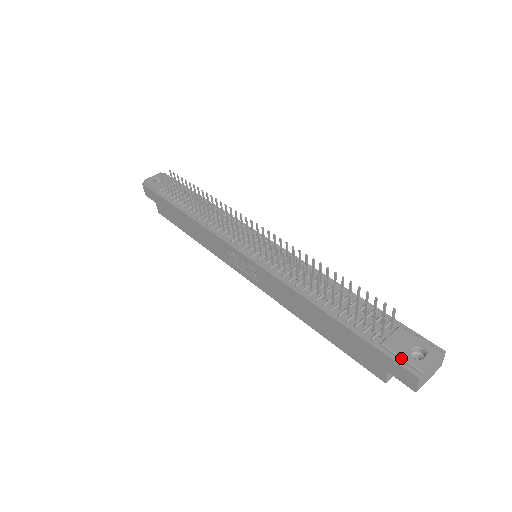
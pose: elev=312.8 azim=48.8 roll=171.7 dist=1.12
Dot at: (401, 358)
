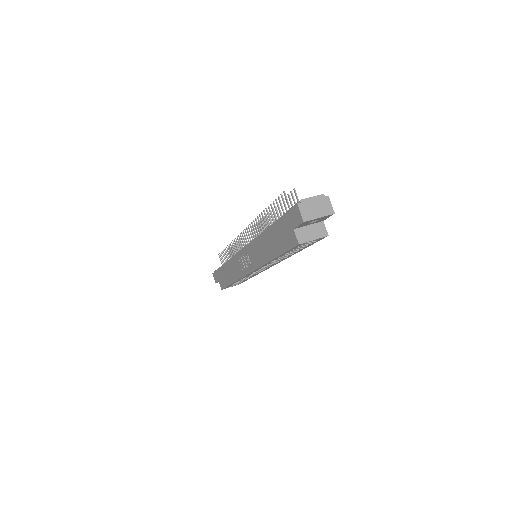
Dot at: occluded
